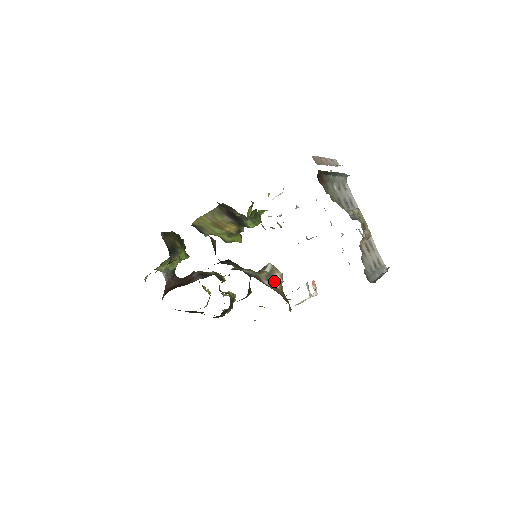
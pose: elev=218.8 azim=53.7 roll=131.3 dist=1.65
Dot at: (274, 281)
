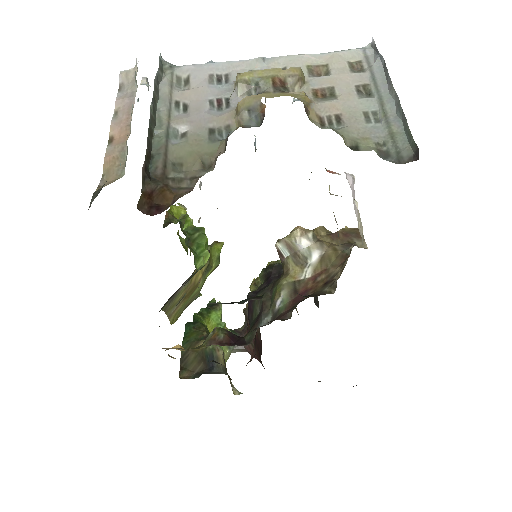
Dot at: (308, 254)
